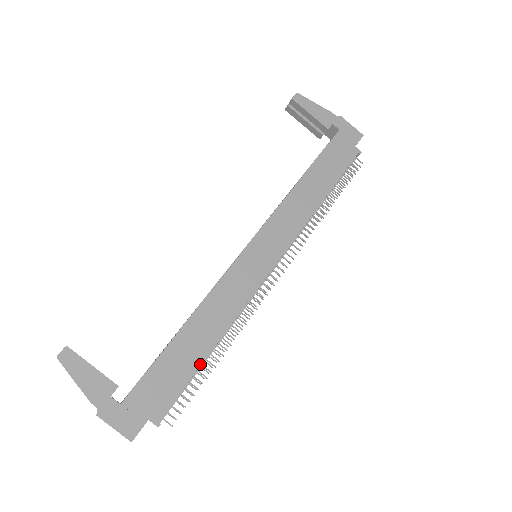
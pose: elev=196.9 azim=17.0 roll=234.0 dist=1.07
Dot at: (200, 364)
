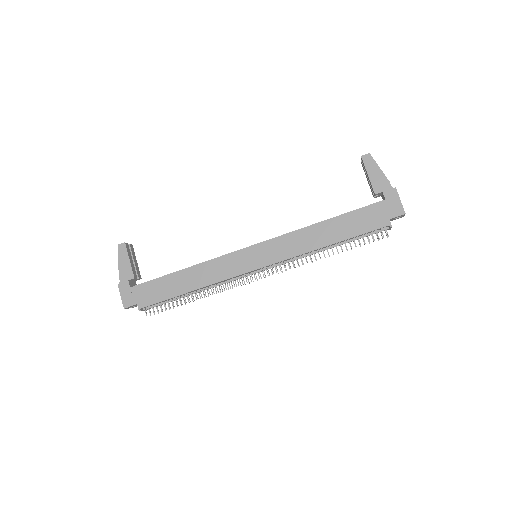
Dot at: (178, 296)
